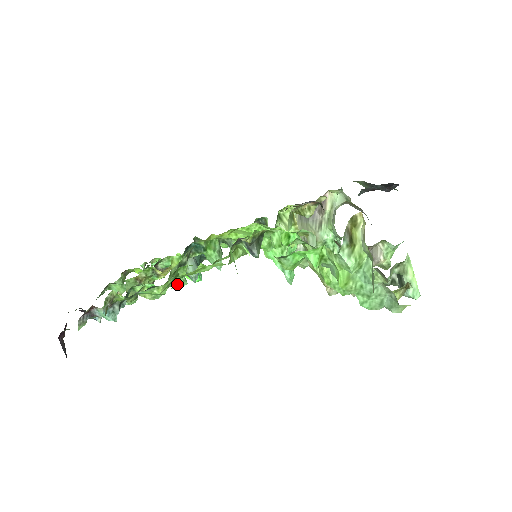
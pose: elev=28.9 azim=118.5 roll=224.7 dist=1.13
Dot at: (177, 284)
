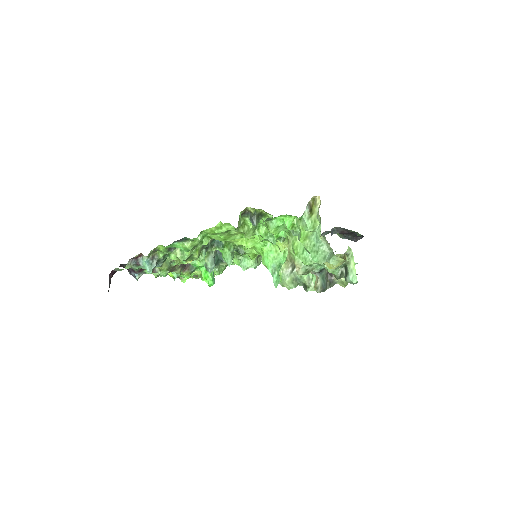
Dot at: (201, 237)
